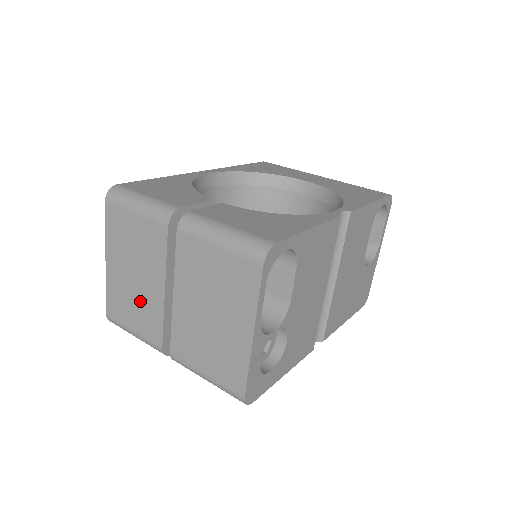
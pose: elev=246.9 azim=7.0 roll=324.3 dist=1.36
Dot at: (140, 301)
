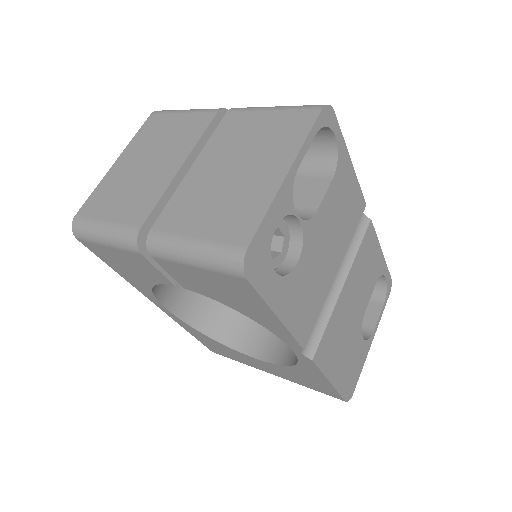
Dot at: (139, 186)
